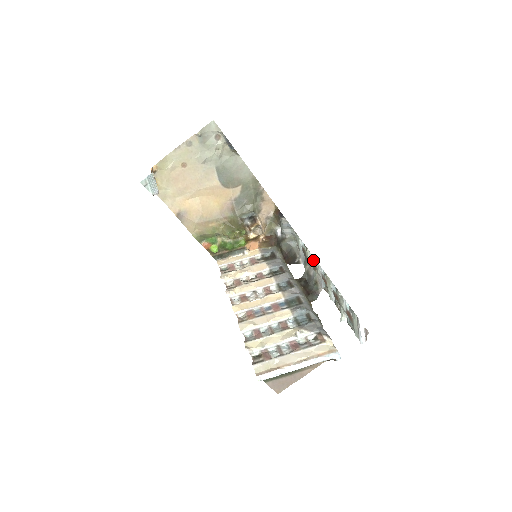
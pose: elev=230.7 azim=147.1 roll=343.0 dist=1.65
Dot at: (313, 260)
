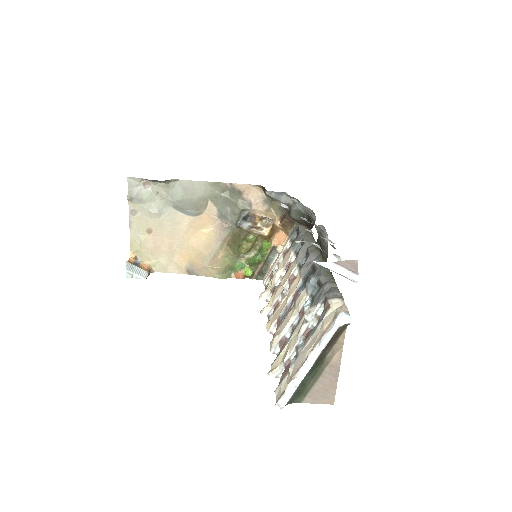
Dot at: occluded
